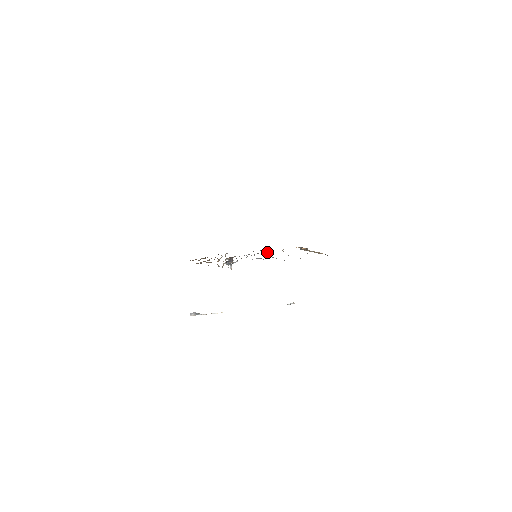
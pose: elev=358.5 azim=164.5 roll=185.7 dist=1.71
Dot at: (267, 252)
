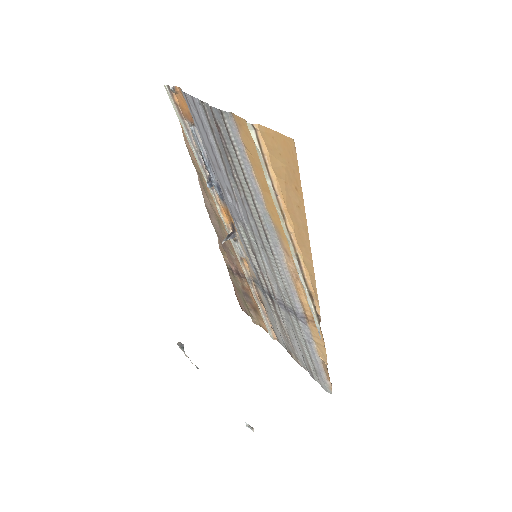
Dot at: (285, 304)
